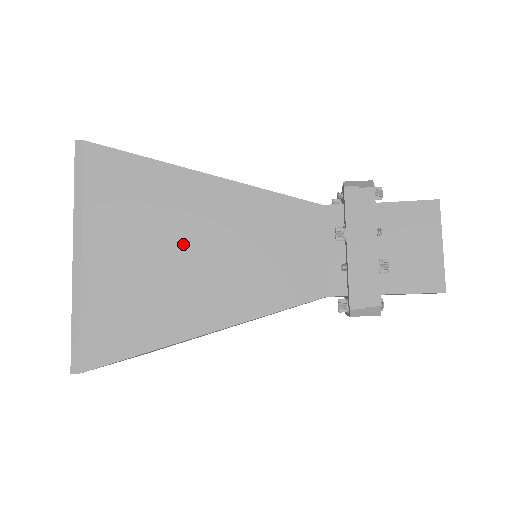
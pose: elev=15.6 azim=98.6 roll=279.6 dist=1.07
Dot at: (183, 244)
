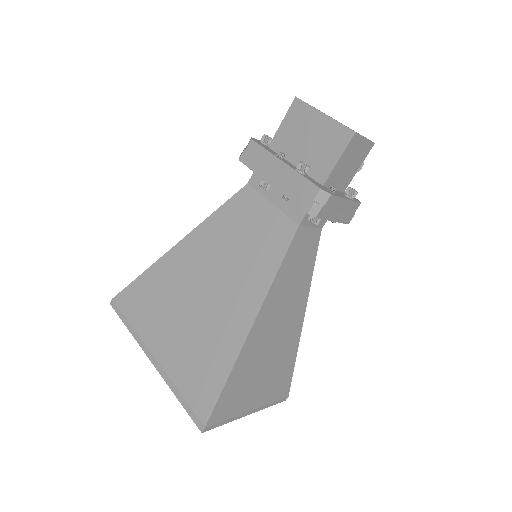
Dot at: (196, 292)
